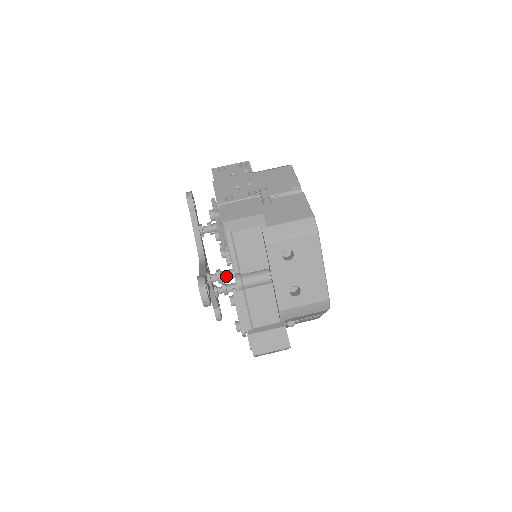
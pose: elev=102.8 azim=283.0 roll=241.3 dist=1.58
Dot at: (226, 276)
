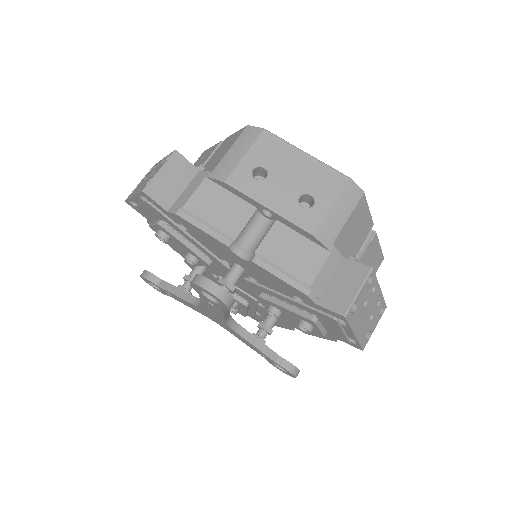
Dot at: (231, 276)
